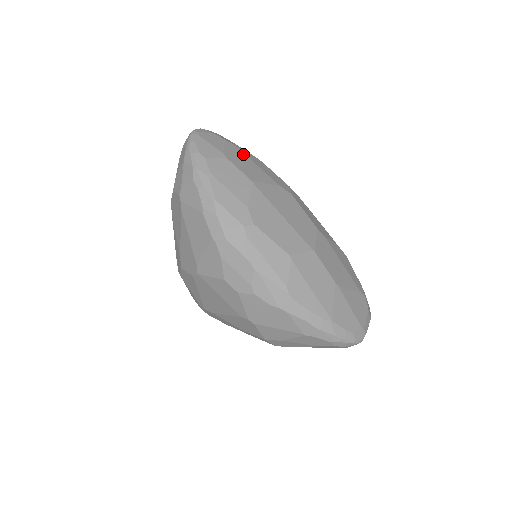
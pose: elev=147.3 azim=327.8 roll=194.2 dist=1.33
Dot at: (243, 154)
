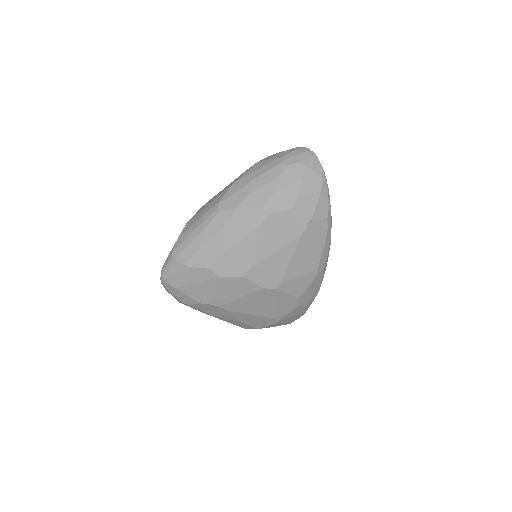
Dot at: occluded
